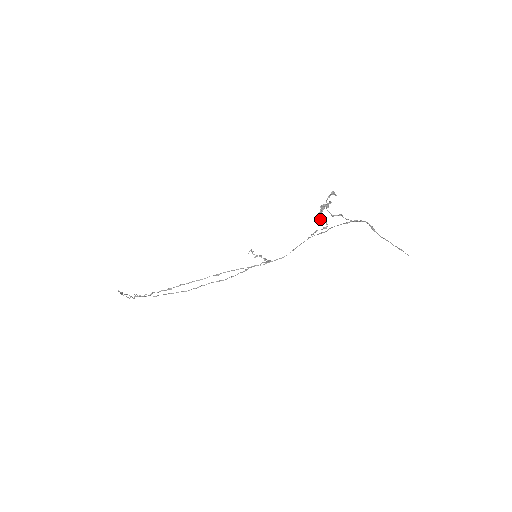
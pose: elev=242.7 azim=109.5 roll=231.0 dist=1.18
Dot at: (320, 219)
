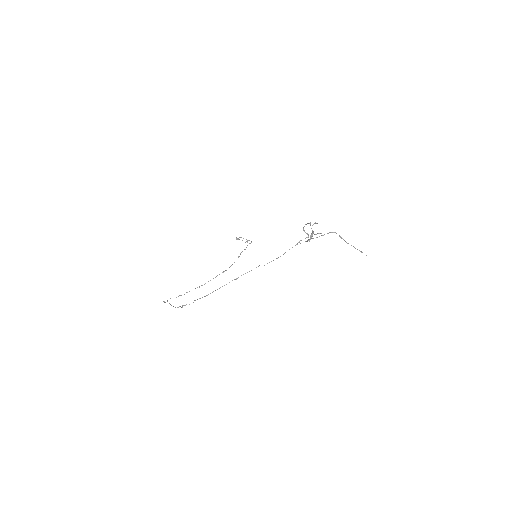
Dot at: occluded
